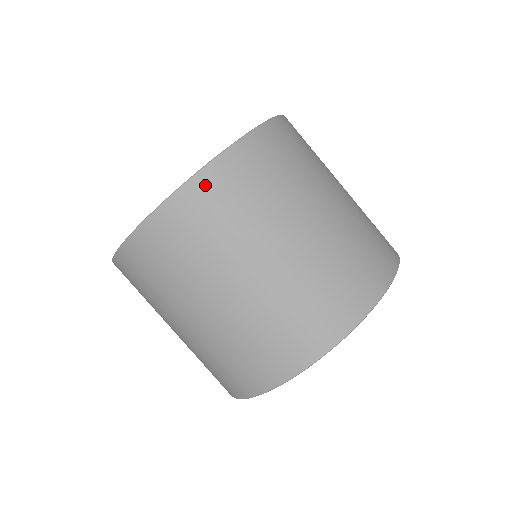
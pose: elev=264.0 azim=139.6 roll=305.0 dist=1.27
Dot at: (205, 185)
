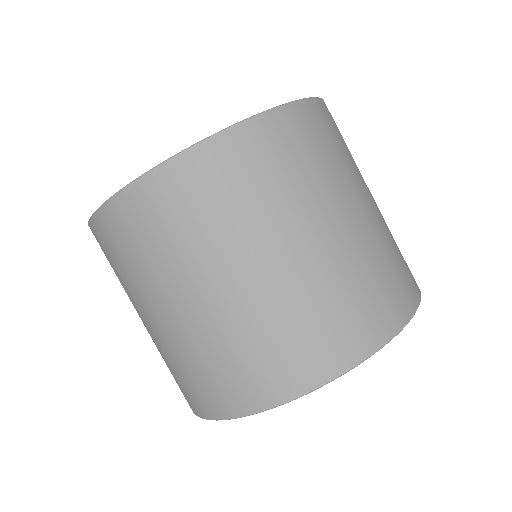
Dot at: (196, 164)
